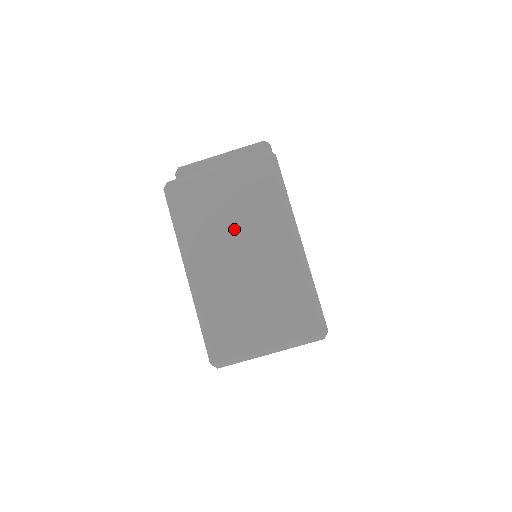
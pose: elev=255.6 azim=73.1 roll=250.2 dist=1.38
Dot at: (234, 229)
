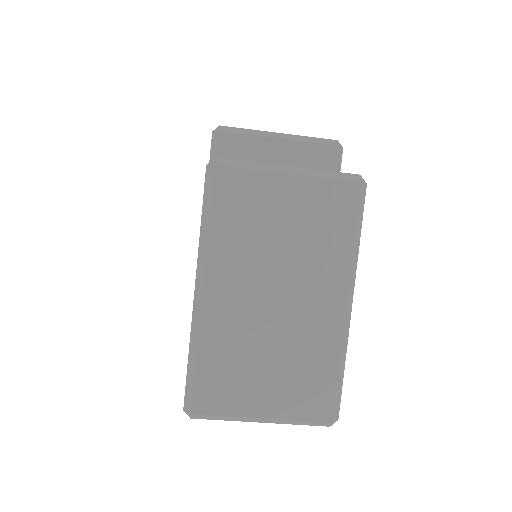
Dot at: (280, 259)
